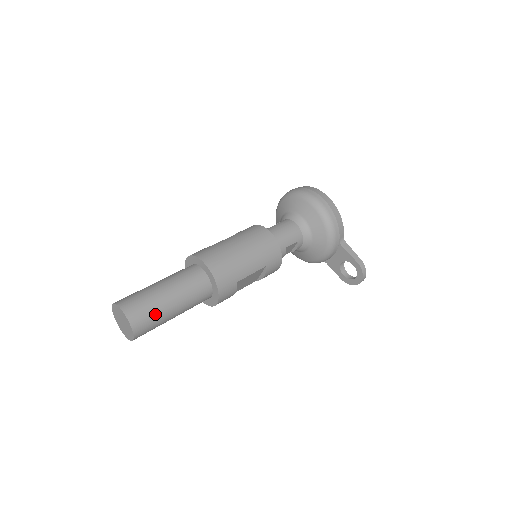
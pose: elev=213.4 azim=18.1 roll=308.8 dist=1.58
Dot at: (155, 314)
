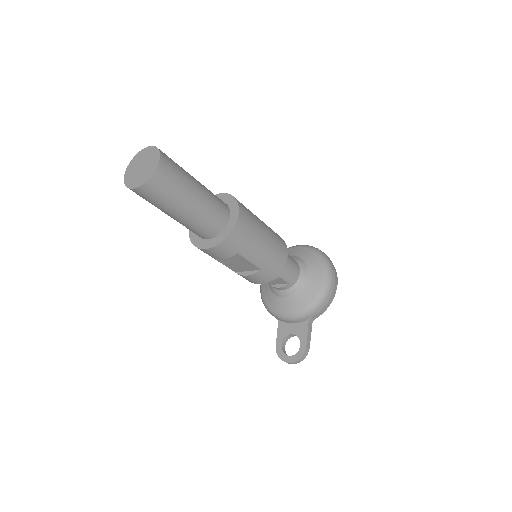
Dot at: (173, 194)
